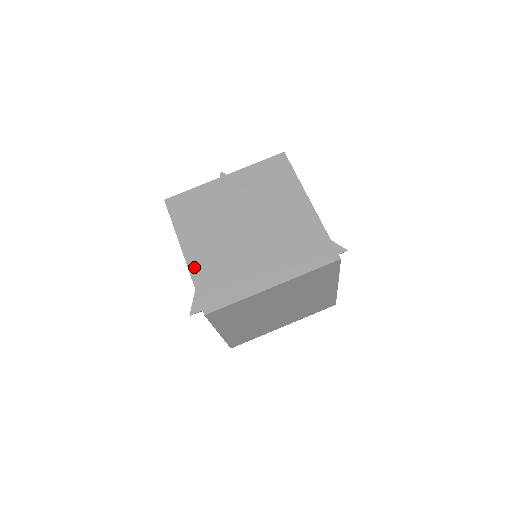
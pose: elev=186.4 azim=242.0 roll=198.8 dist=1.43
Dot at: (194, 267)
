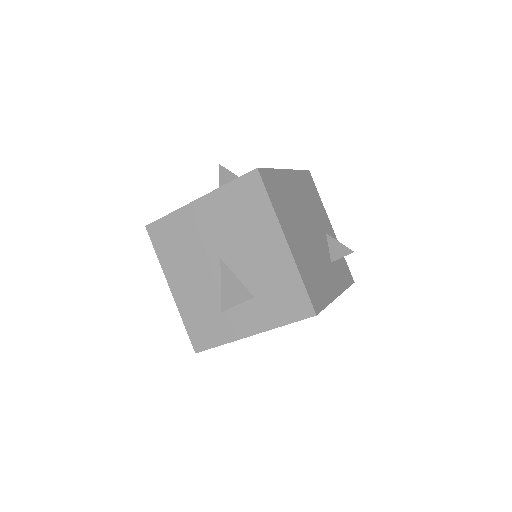
Dot at: occluded
